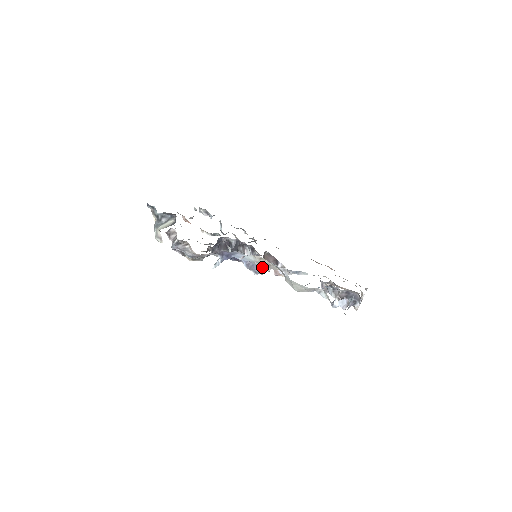
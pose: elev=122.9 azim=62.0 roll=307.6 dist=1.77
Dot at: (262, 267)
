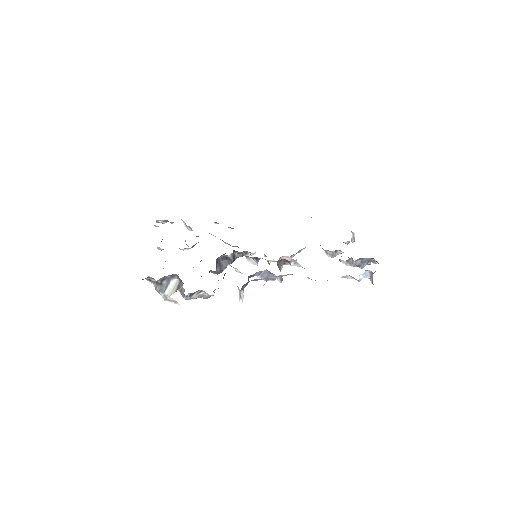
Dot at: occluded
